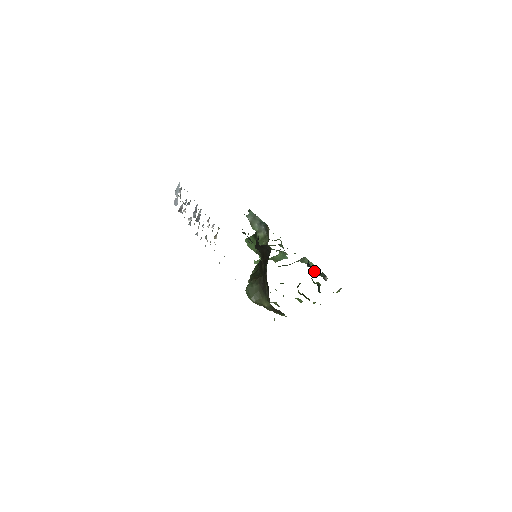
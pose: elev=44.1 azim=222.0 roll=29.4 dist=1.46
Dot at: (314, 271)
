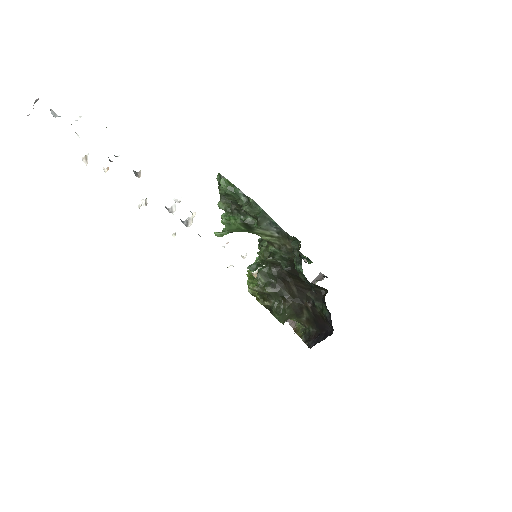
Dot at: occluded
